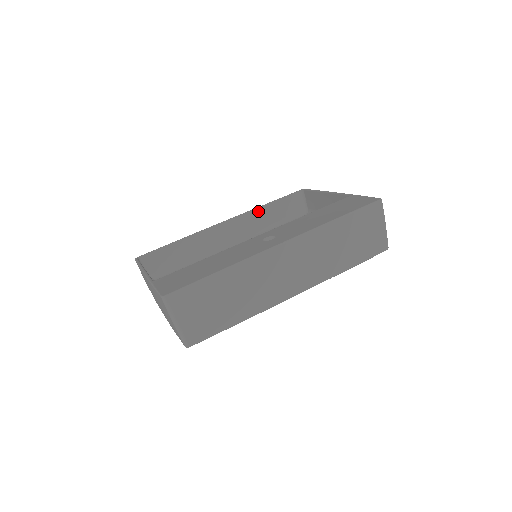
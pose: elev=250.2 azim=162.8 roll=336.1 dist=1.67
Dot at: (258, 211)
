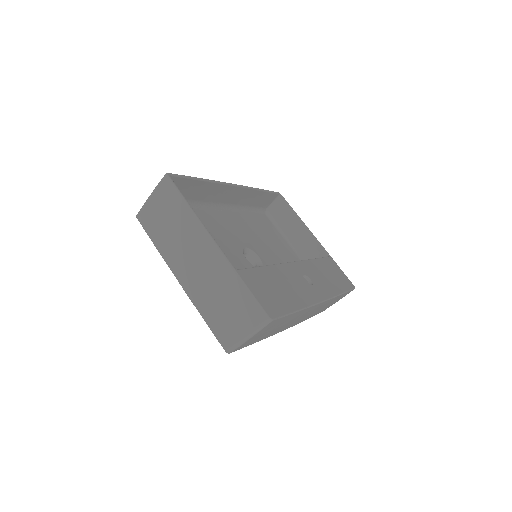
Dot at: (253, 192)
